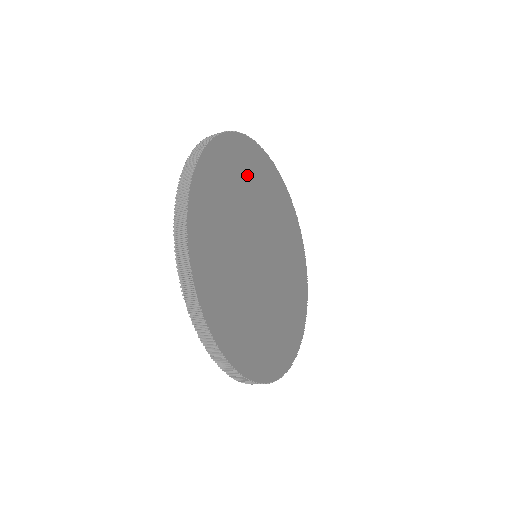
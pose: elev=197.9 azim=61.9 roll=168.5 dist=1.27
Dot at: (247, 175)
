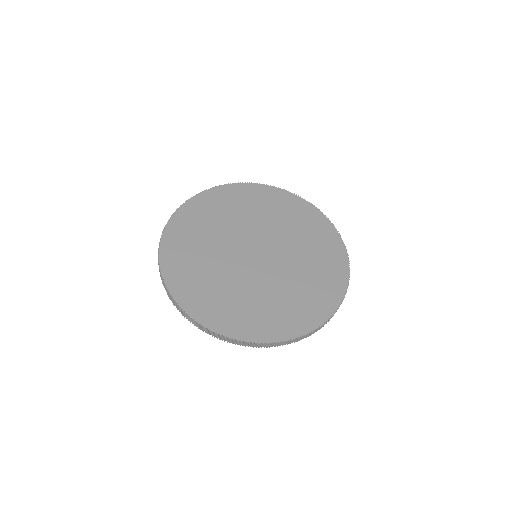
Dot at: (208, 220)
